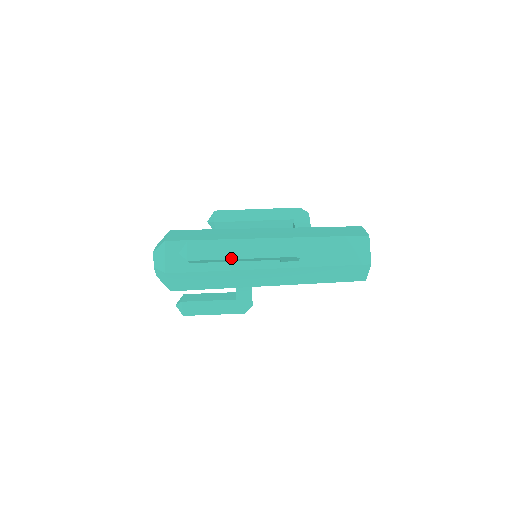
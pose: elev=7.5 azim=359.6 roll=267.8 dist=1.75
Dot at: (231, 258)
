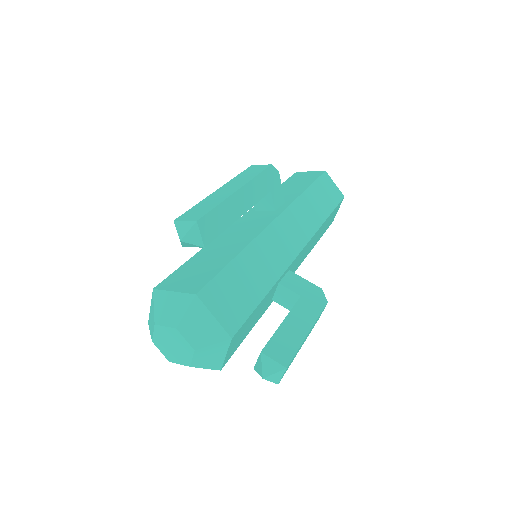
Dot at: (231, 194)
